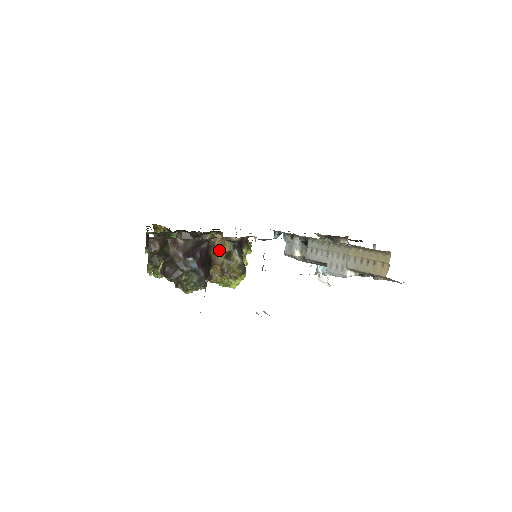
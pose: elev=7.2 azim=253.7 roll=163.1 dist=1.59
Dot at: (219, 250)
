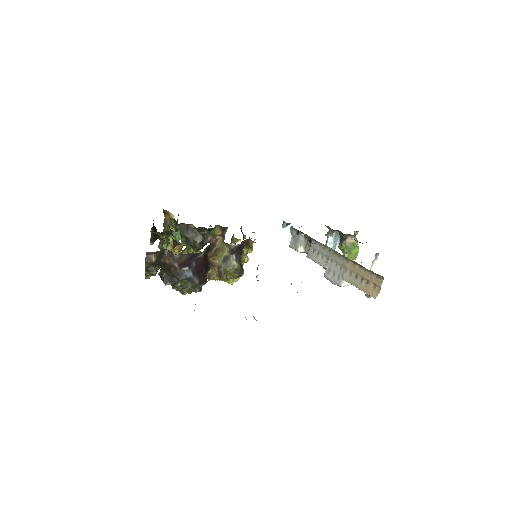
Dot at: (218, 253)
